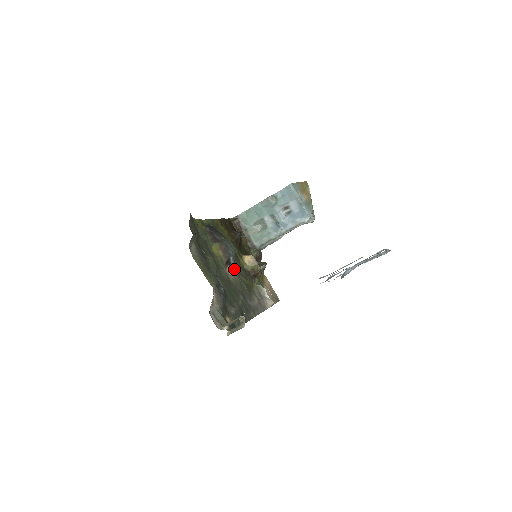
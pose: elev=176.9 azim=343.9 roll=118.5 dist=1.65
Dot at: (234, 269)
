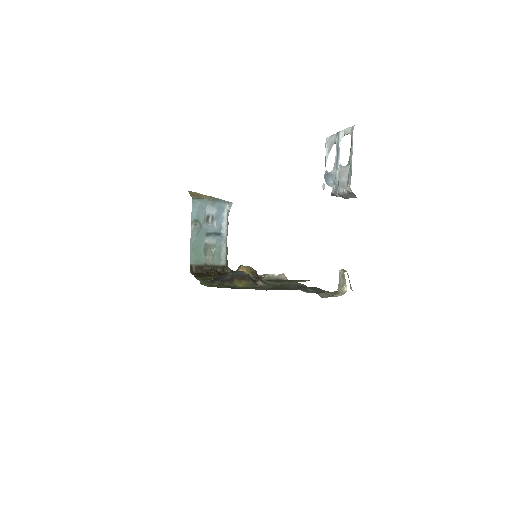
Dot at: (259, 280)
